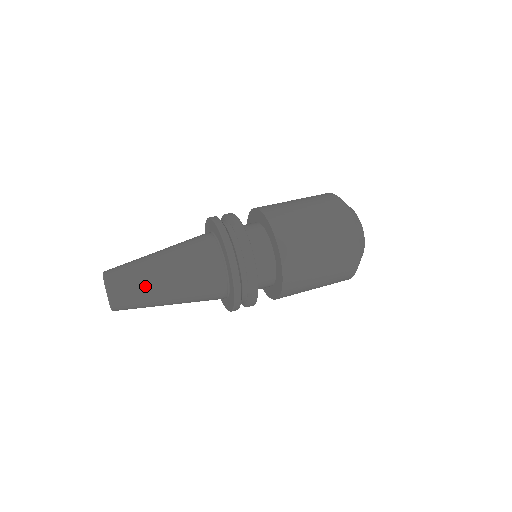
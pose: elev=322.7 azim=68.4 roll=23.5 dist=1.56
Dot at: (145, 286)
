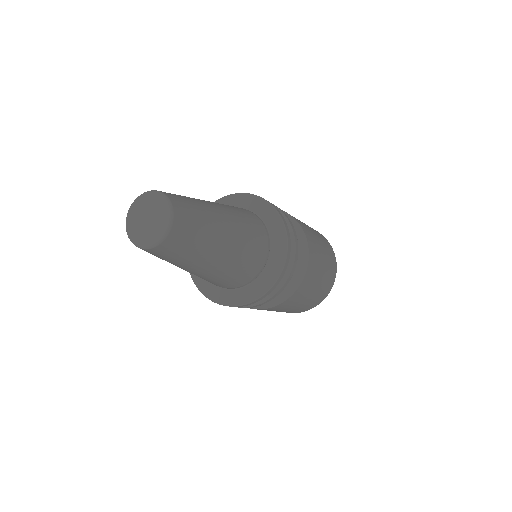
Dot at: occluded
